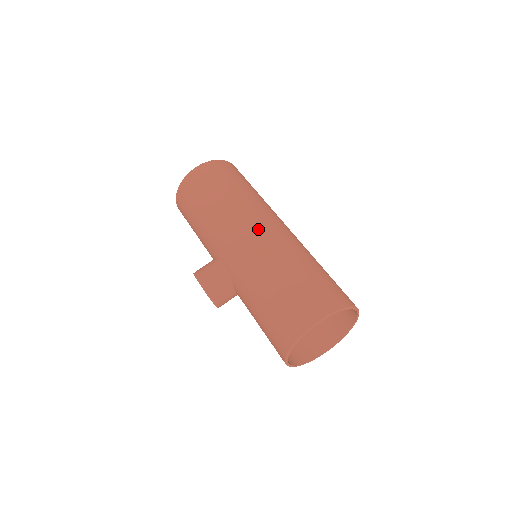
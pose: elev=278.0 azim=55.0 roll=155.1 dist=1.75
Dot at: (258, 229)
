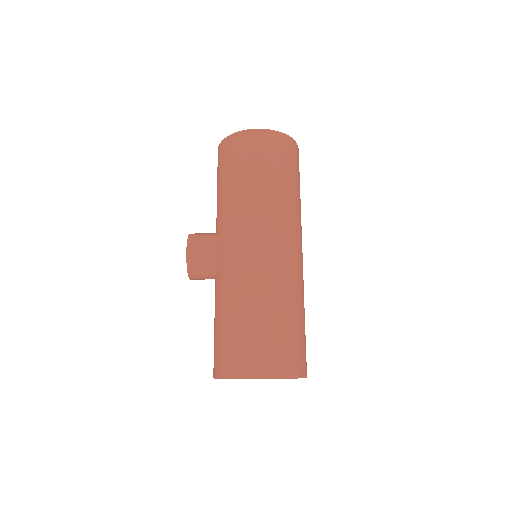
Dot at: (271, 244)
